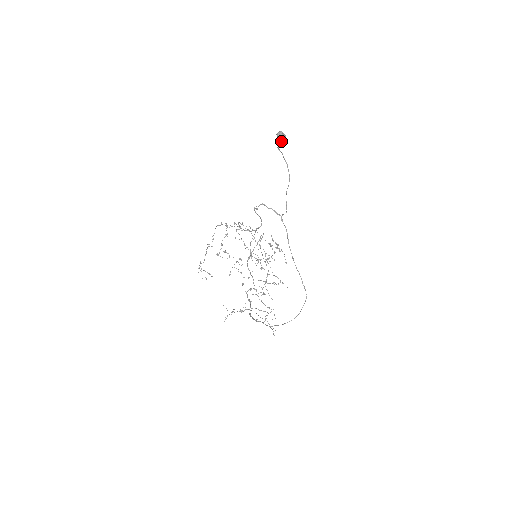
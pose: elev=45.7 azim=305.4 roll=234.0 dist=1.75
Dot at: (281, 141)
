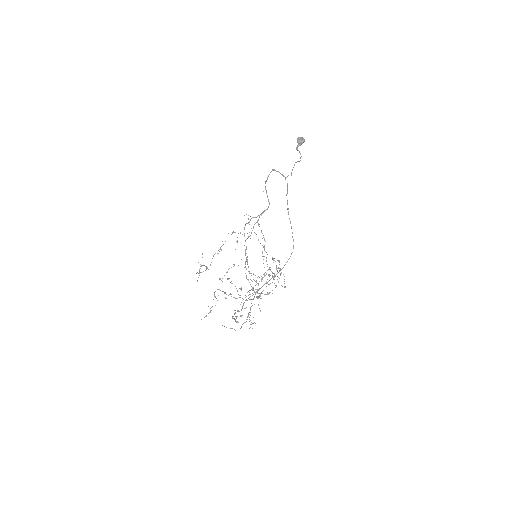
Dot at: (300, 141)
